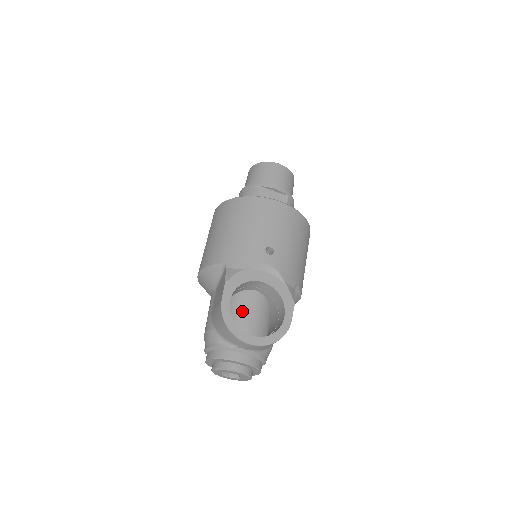
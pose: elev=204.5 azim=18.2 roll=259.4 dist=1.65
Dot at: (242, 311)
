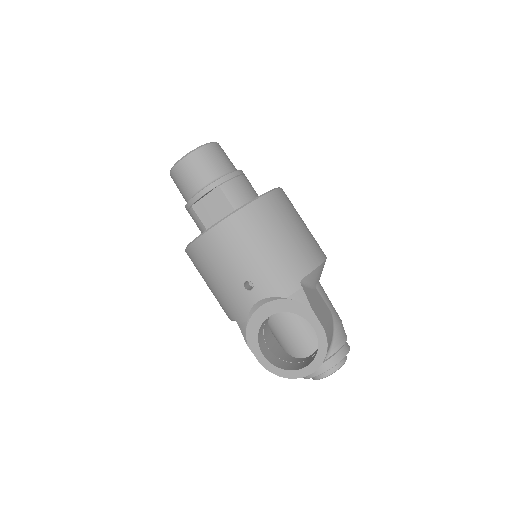
Dot at: (285, 334)
